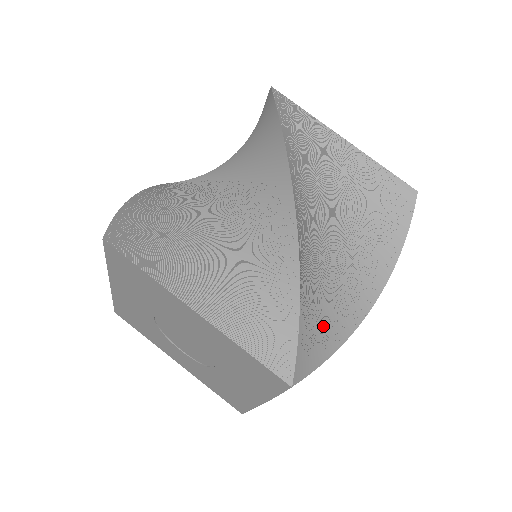
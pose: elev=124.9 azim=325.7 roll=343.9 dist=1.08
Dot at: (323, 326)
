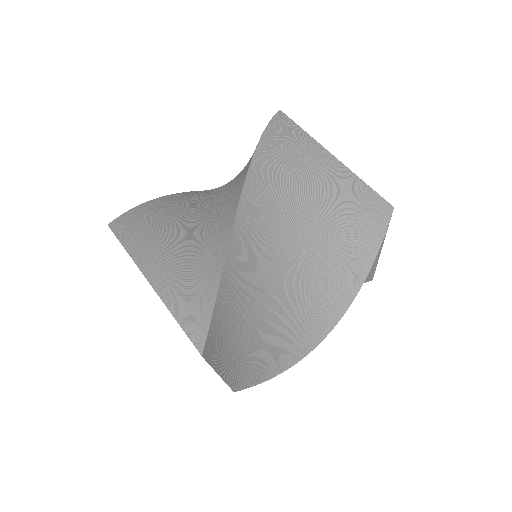
Dot at: (287, 323)
